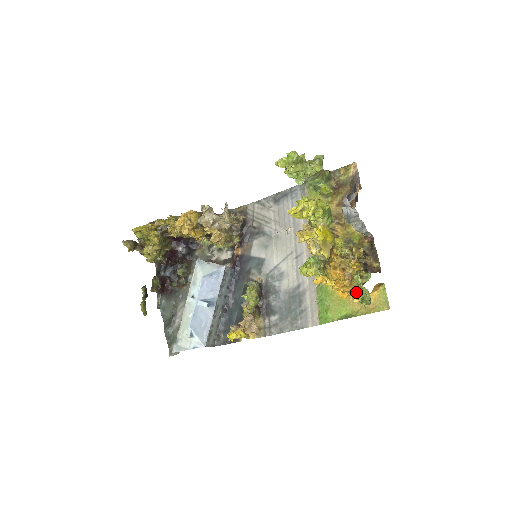
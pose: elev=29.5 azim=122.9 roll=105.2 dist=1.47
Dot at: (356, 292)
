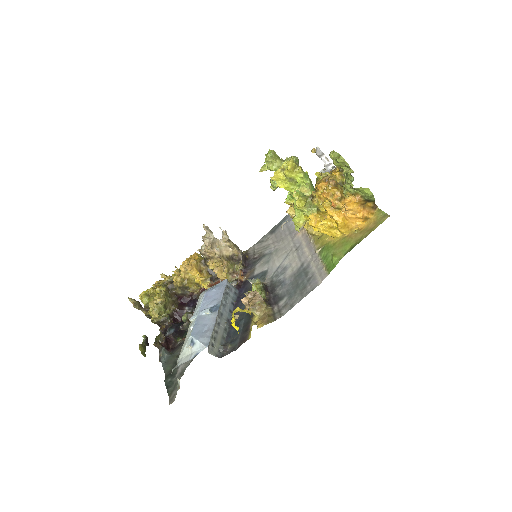
Dot at: (343, 189)
